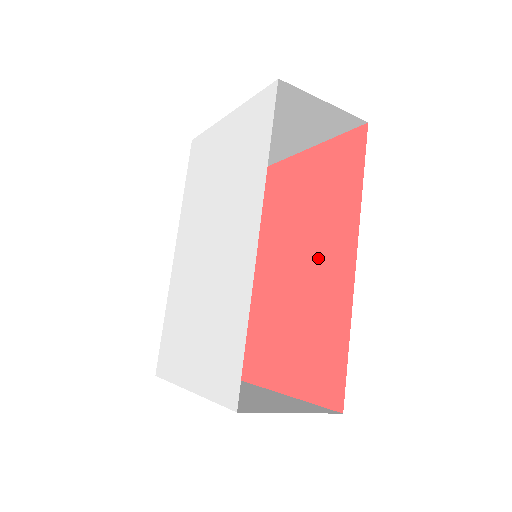
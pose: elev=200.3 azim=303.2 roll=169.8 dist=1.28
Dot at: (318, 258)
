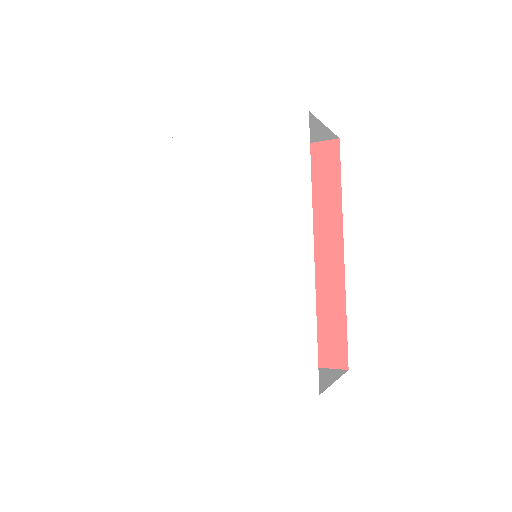
Dot at: occluded
